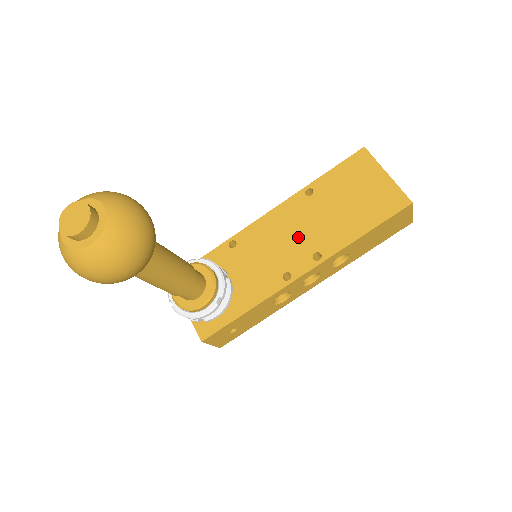
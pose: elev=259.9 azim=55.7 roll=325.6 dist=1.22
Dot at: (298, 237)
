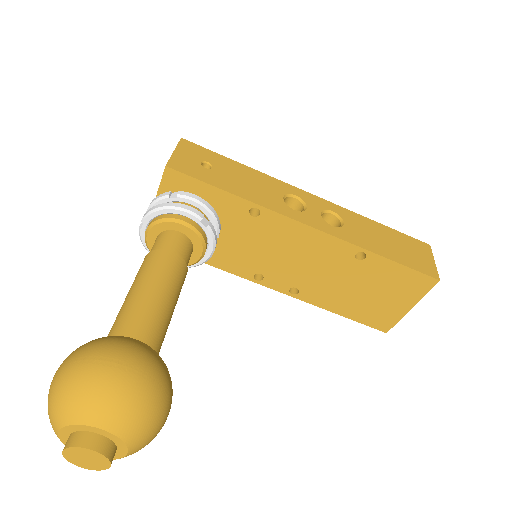
Dot at: (304, 269)
